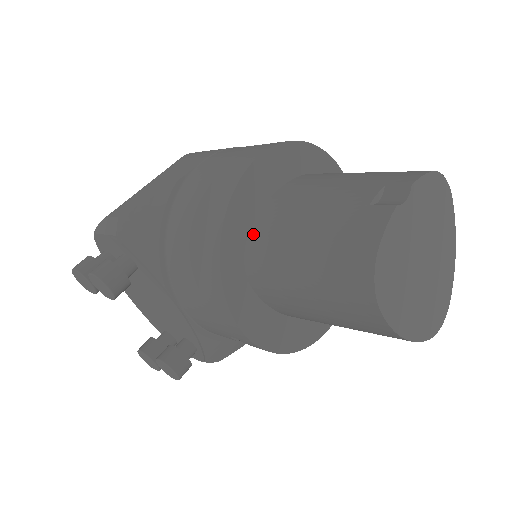
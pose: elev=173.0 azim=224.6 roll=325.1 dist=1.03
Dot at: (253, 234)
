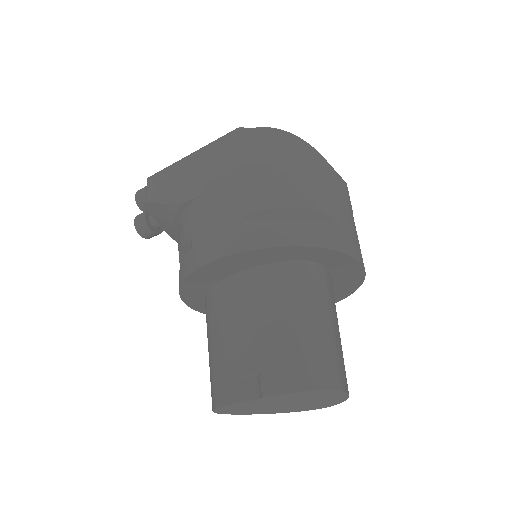
Dot at: (208, 293)
